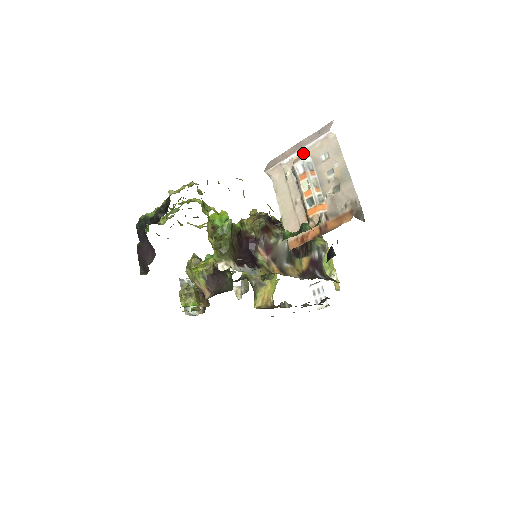
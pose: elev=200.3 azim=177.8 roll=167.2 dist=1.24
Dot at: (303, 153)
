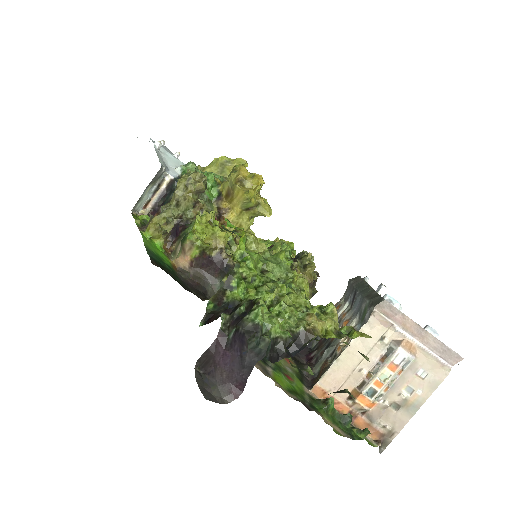
Dot at: (416, 346)
